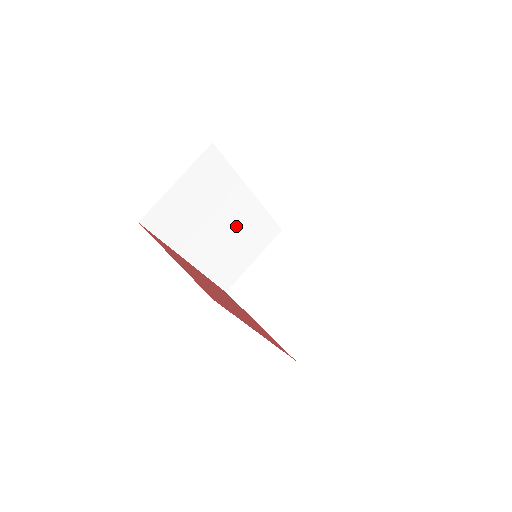
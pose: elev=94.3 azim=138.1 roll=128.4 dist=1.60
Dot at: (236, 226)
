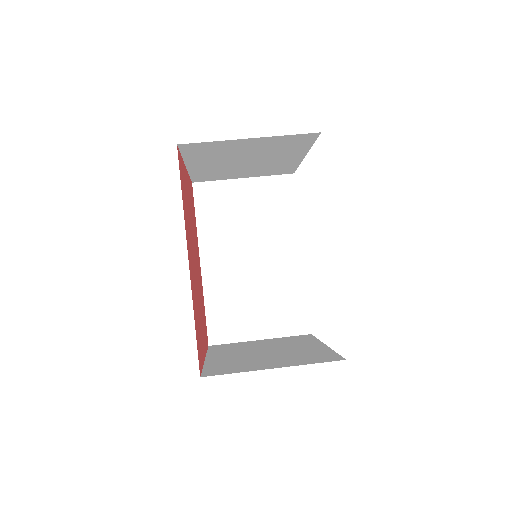
Dot at: (267, 275)
